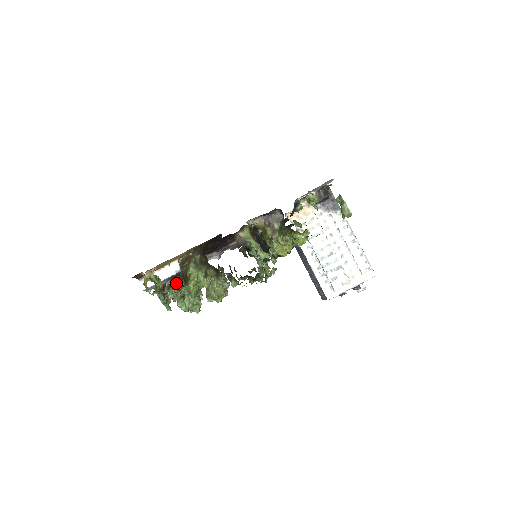
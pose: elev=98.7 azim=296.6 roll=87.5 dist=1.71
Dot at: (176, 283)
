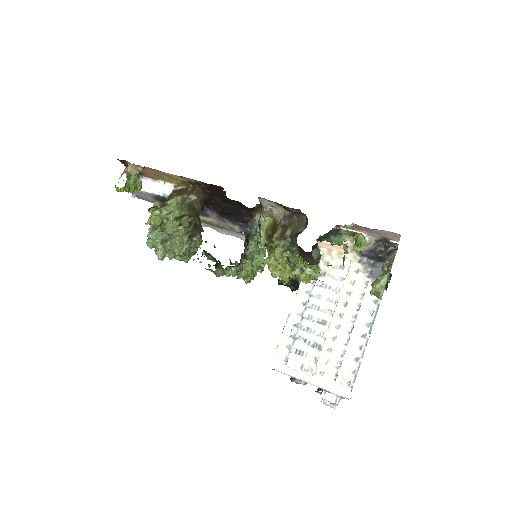
Dot at: occluded
